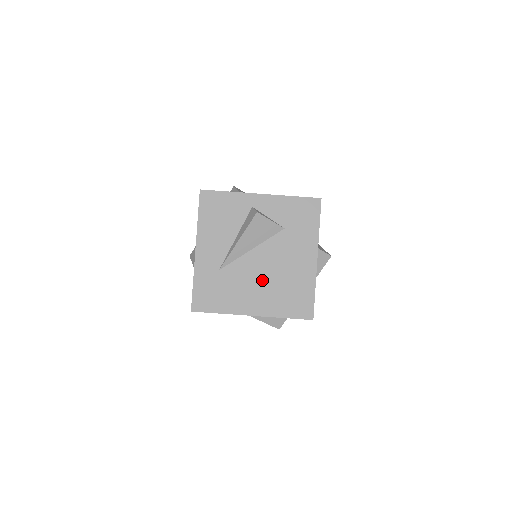
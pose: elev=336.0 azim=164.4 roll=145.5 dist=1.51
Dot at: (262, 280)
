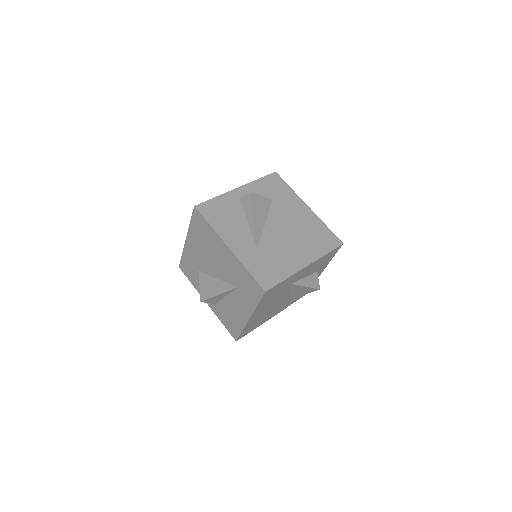
Dot at: (290, 239)
